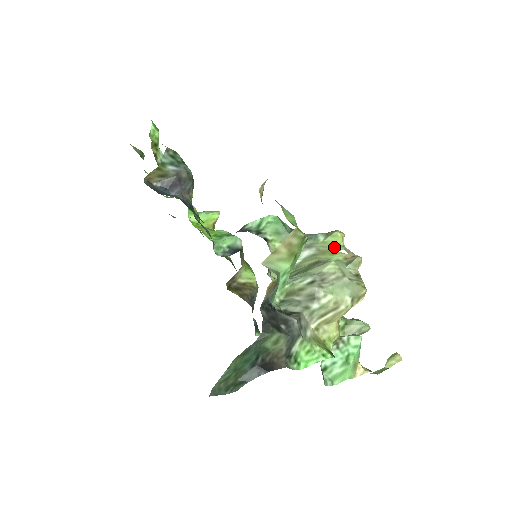
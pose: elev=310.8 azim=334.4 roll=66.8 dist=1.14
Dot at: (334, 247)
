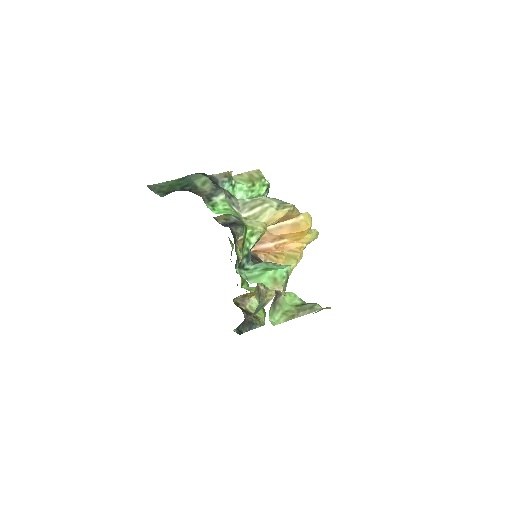
Dot at: occluded
